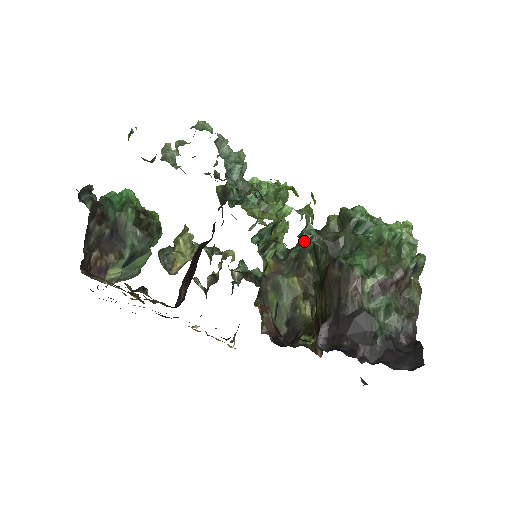
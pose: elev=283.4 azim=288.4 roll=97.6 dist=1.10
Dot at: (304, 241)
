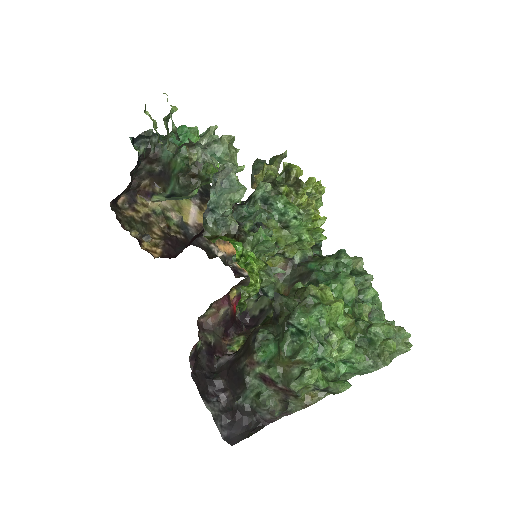
Dot at: occluded
